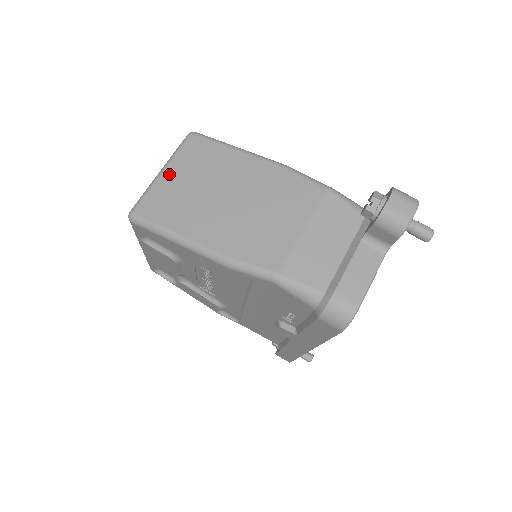
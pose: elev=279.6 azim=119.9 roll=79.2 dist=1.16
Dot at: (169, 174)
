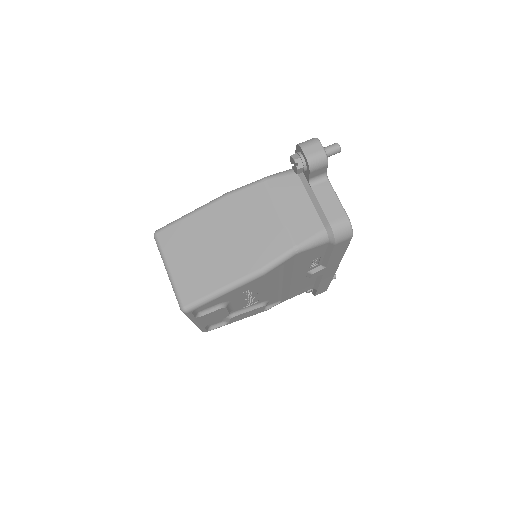
Dot at: (174, 267)
